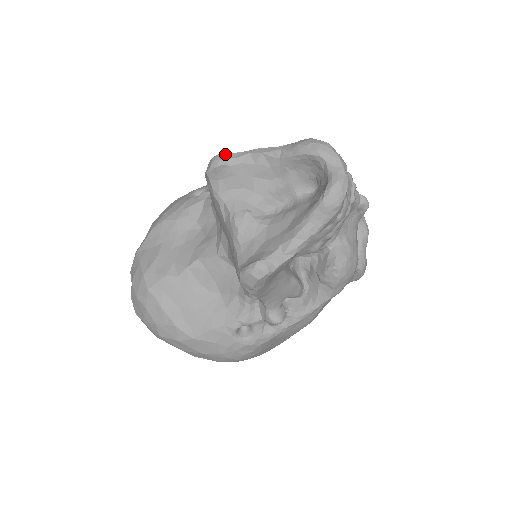
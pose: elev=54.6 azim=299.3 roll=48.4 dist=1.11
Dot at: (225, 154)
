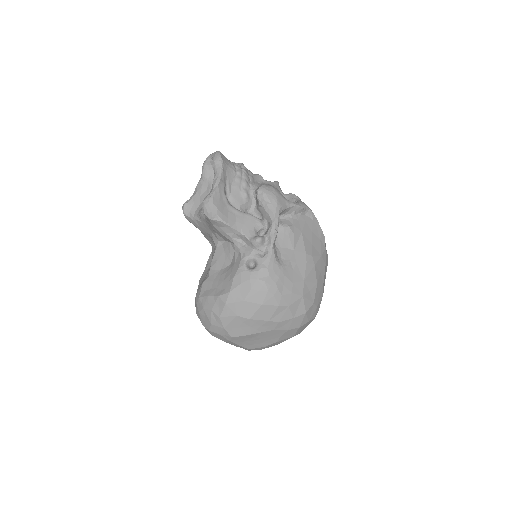
Dot at: occluded
